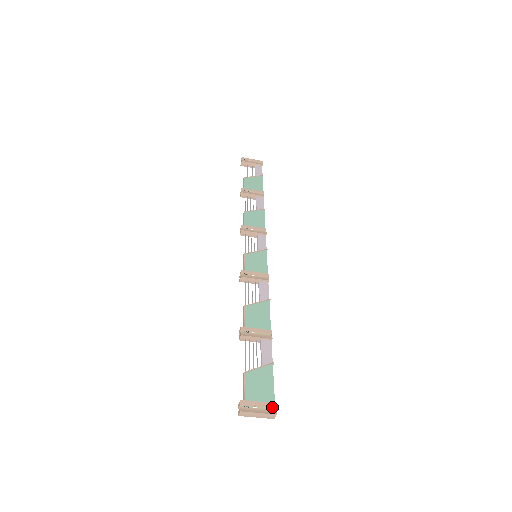
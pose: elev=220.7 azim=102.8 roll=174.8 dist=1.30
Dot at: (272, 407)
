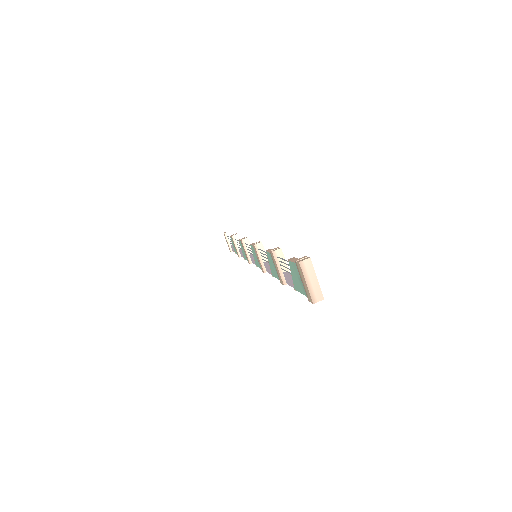
Dot at: (319, 293)
